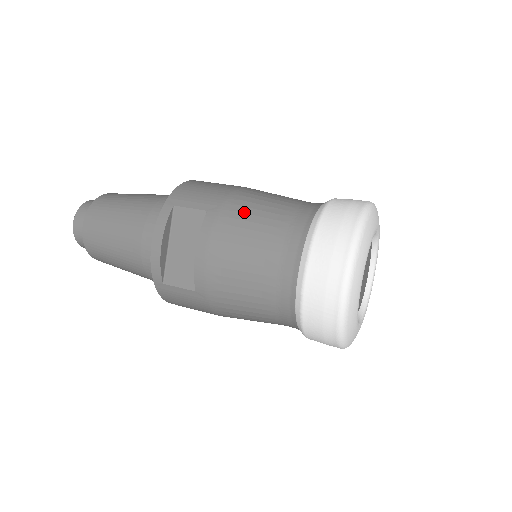
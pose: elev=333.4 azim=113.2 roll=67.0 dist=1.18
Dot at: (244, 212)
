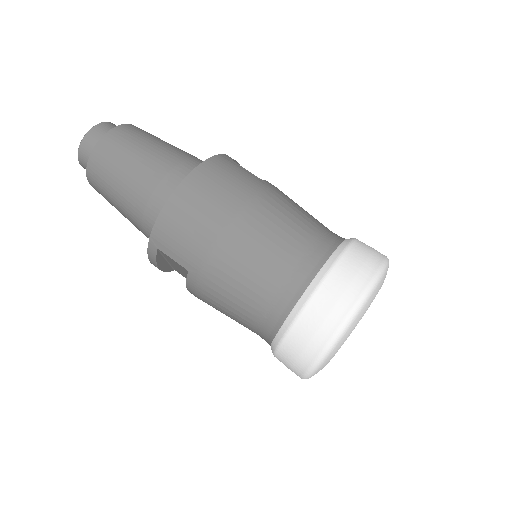
Dot at: (221, 287)
